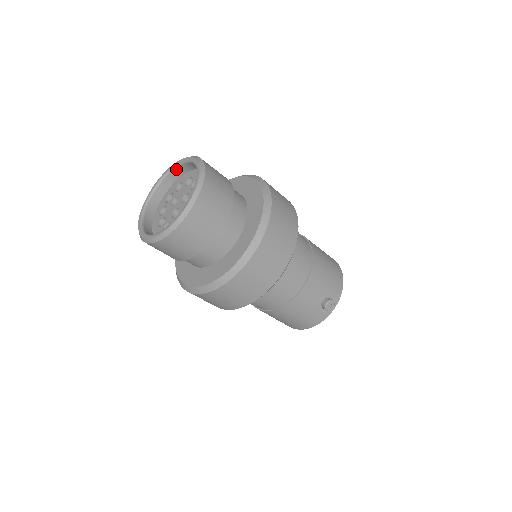
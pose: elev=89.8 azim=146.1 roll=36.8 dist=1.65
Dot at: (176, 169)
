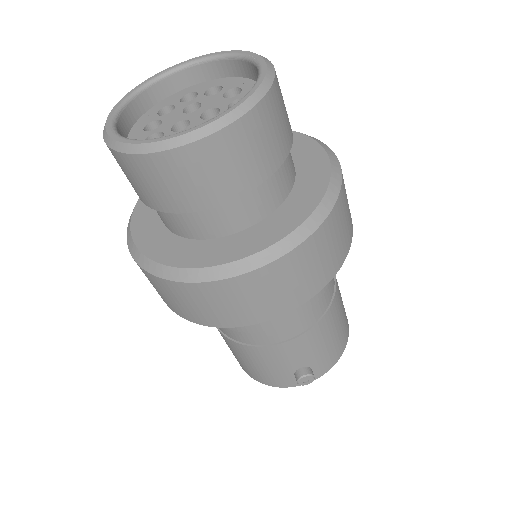
Dot at: (227, 61)
